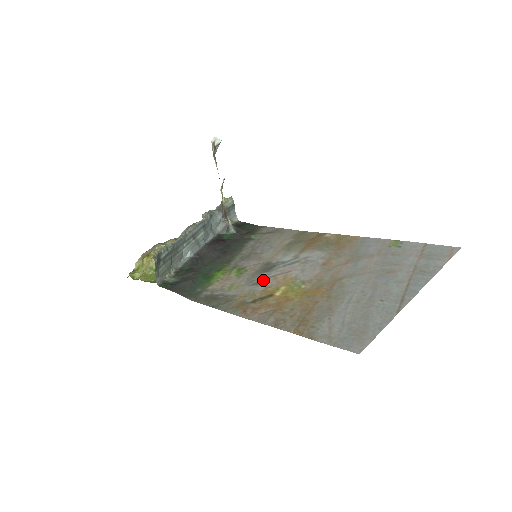
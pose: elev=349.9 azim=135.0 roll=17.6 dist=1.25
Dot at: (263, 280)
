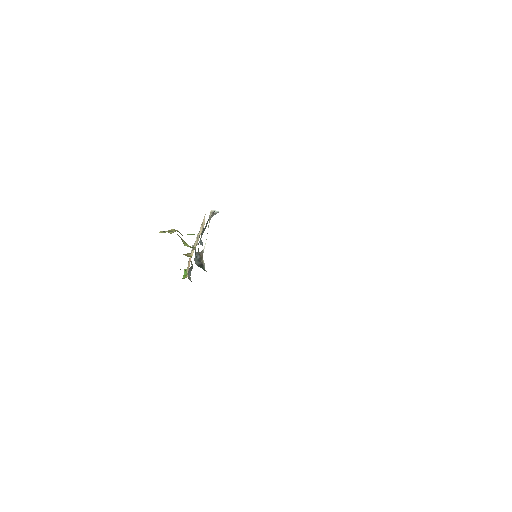
Dot at: occluded
